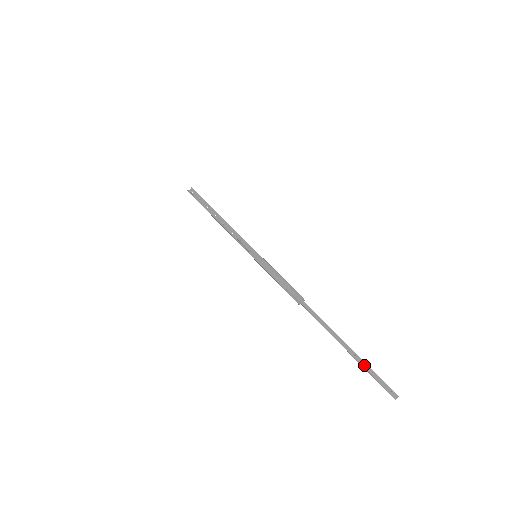
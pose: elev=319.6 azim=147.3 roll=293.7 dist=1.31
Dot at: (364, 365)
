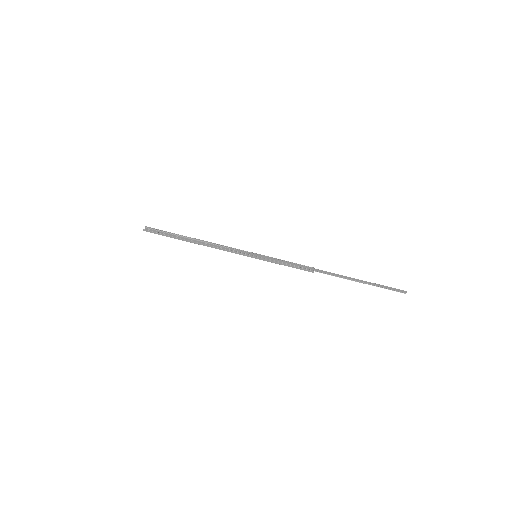
Dot at: (379, 285)
